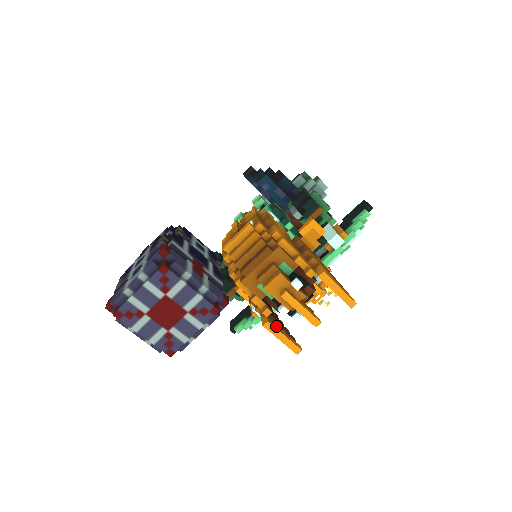
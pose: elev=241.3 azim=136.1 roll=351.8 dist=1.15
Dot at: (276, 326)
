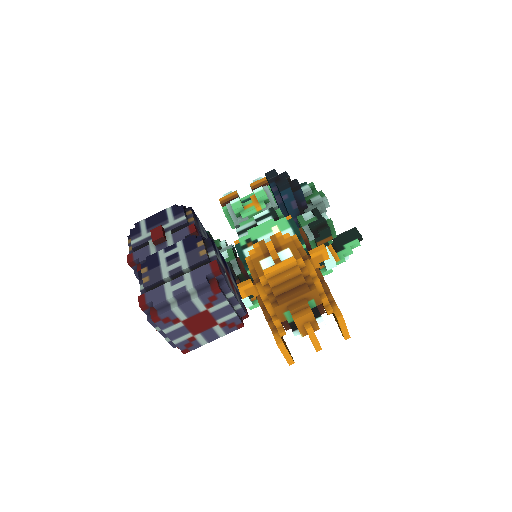
Dot at: occluded
